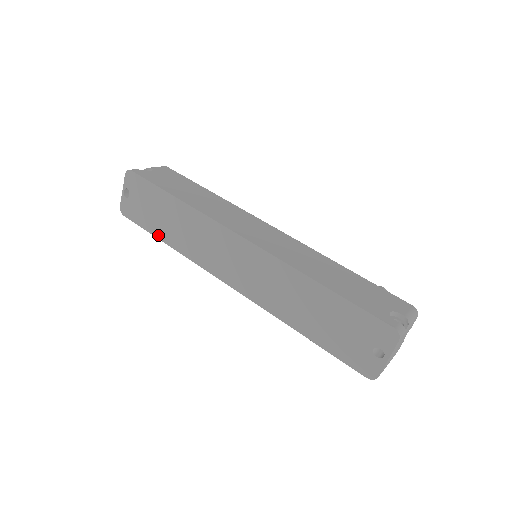
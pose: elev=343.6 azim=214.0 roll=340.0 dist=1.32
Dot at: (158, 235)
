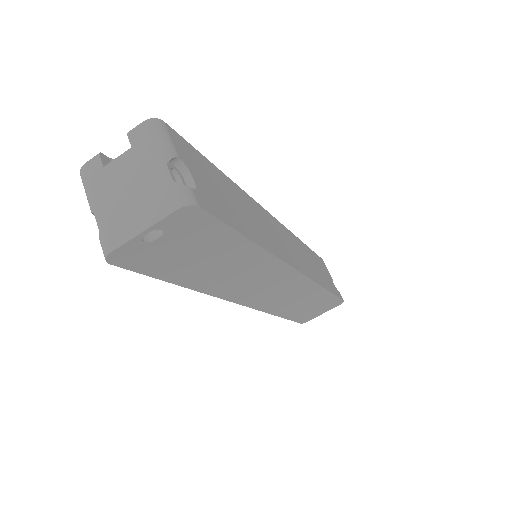
Dot at: (178, 281)
